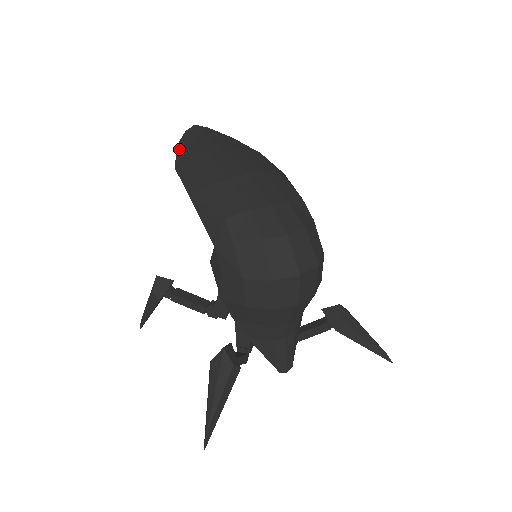
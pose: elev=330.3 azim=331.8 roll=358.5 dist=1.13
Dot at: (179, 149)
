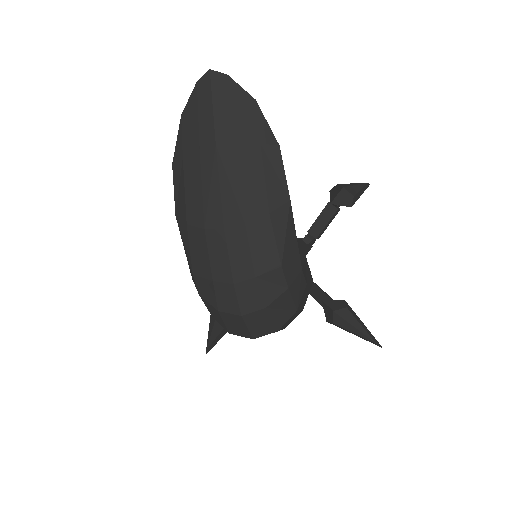
Dot at: (182, 124)
